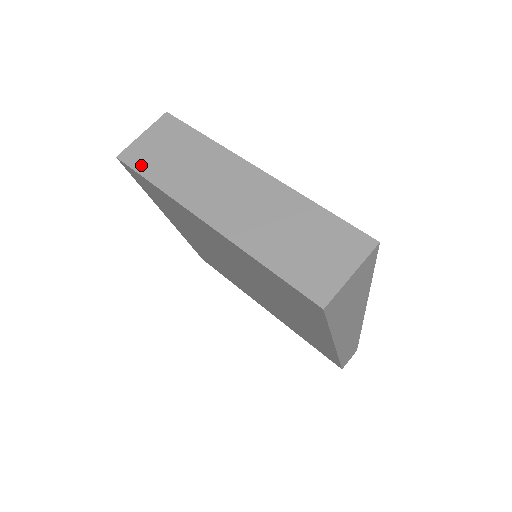
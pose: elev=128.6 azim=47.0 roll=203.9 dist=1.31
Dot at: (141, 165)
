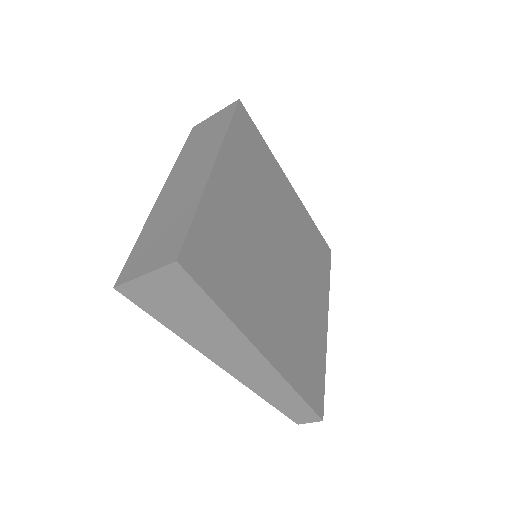
Dot at: (192, 137)
